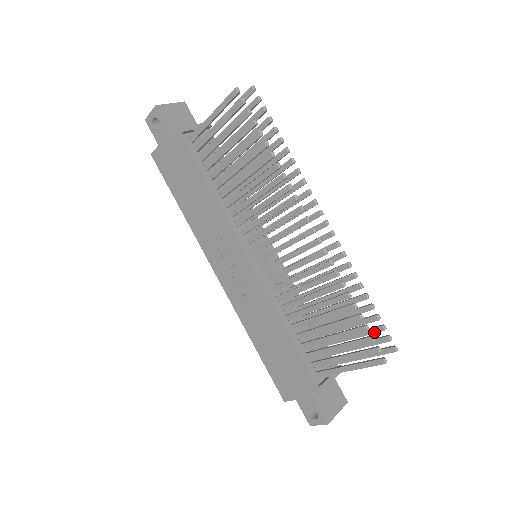
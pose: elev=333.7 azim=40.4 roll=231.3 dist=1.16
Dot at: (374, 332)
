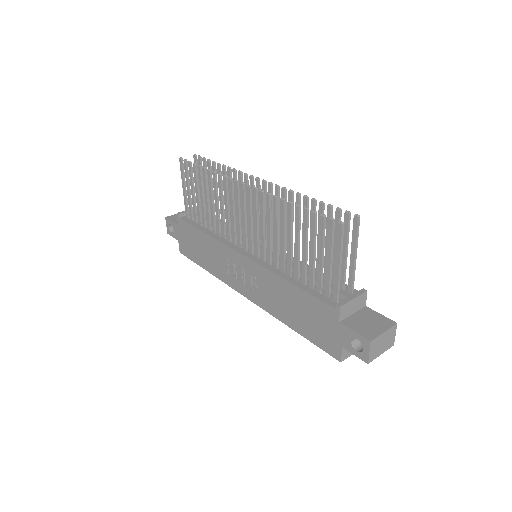
Dot at: (338, 221)
